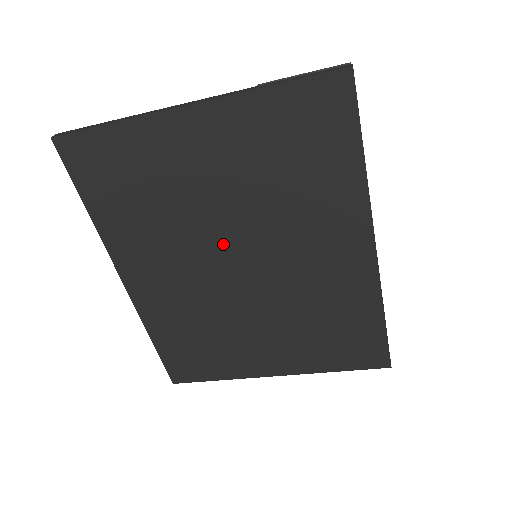
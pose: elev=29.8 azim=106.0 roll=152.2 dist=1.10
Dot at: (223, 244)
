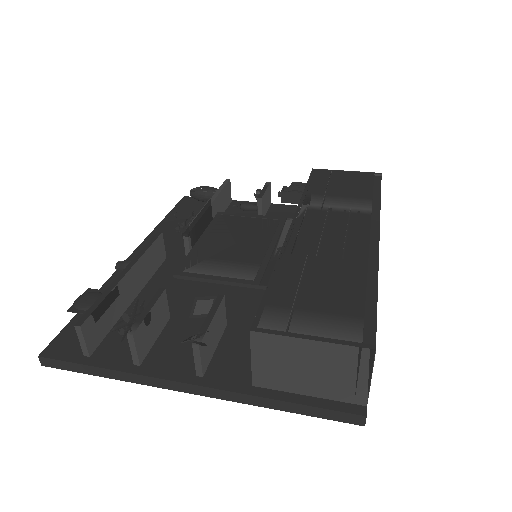
Dot at: occluded
